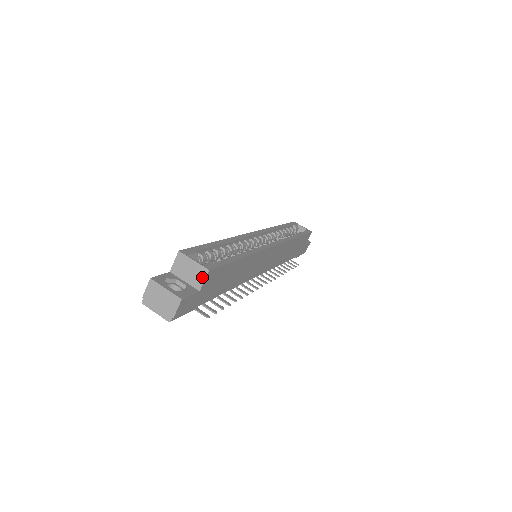
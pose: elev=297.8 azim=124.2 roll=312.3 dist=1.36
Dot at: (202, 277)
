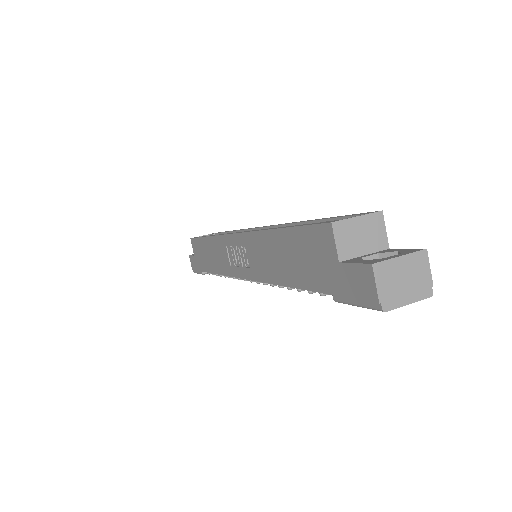
Dot at: (381, 228)
